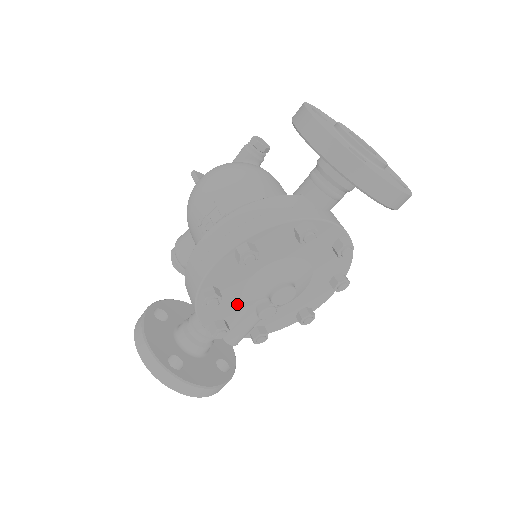
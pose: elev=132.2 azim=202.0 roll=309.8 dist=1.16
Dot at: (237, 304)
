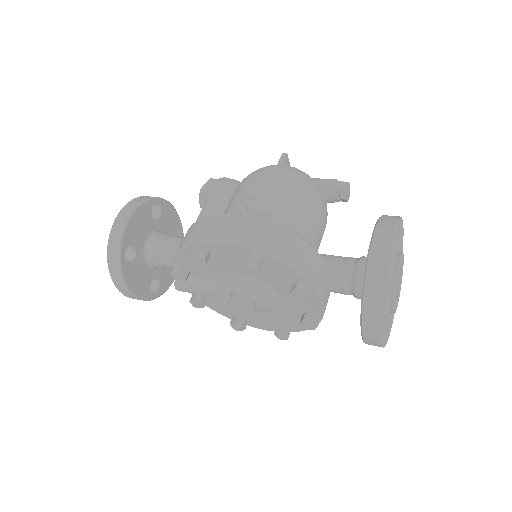
Dot at: (209, 273)
